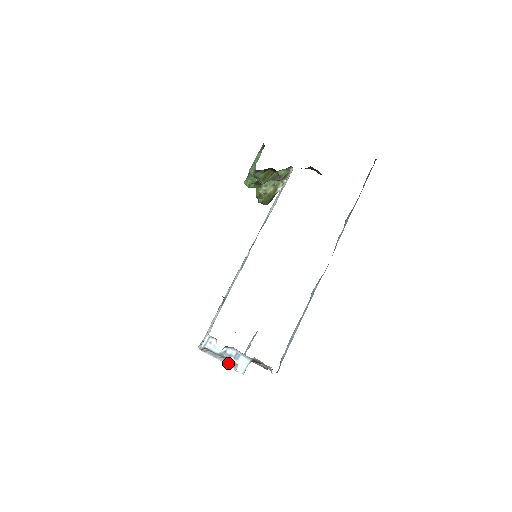
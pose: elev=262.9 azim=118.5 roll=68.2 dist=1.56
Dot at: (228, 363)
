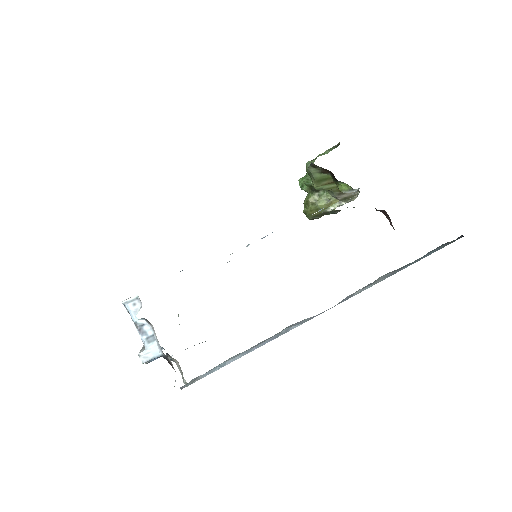
Dot at: occluded
